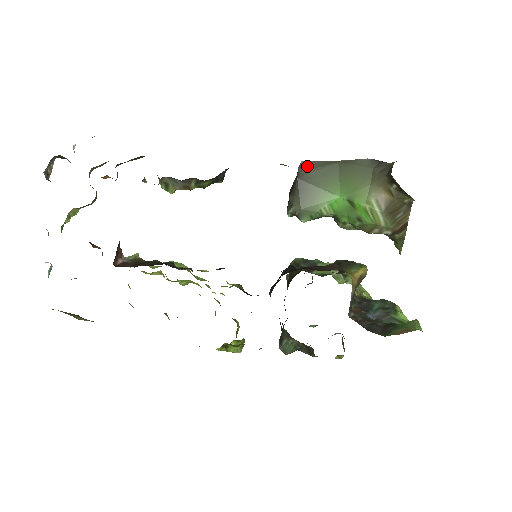
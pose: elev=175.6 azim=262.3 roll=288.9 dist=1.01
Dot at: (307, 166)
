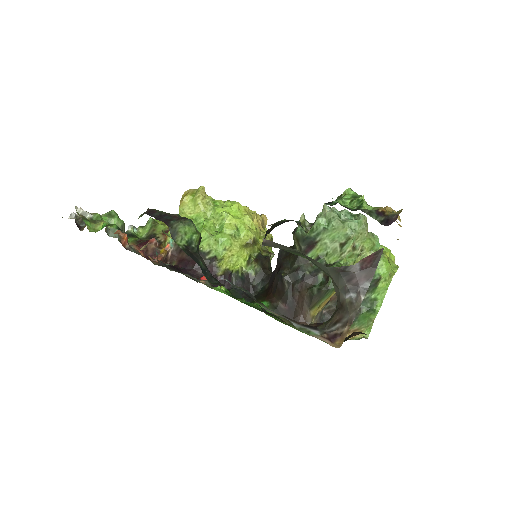
Dot at: (269, 244)
